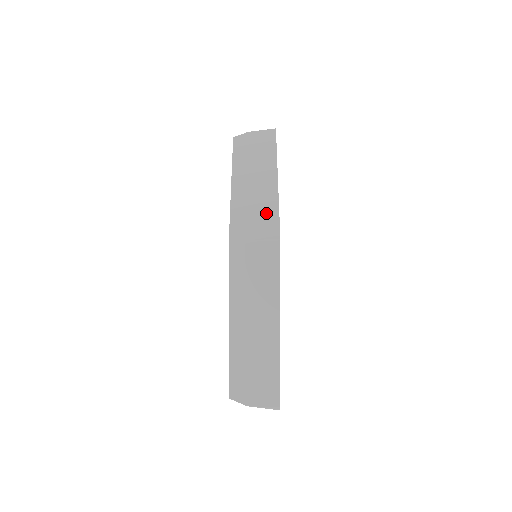
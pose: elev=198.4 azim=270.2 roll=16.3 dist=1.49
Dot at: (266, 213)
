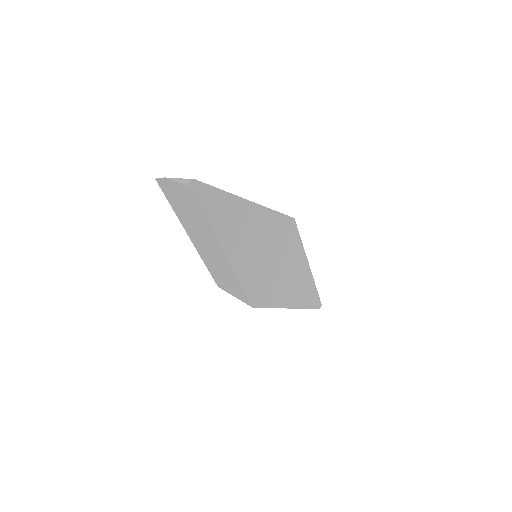
Dot at: (232, 282)
